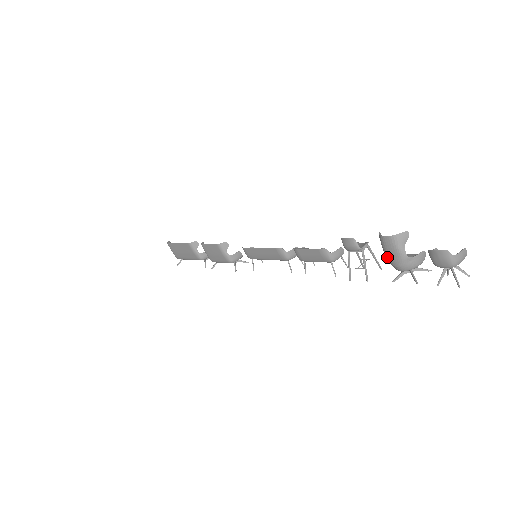
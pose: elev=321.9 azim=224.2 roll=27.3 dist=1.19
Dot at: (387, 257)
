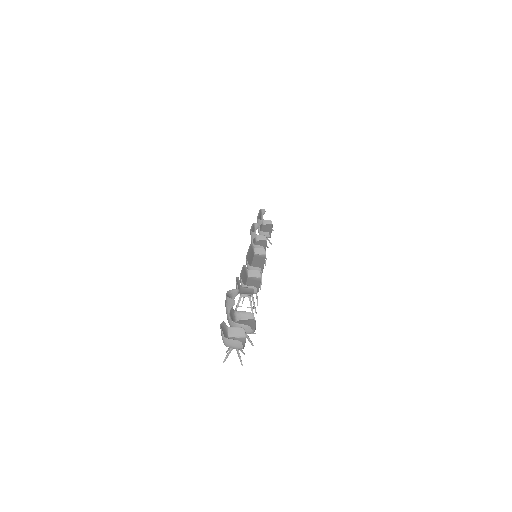
Dot at: occluded
